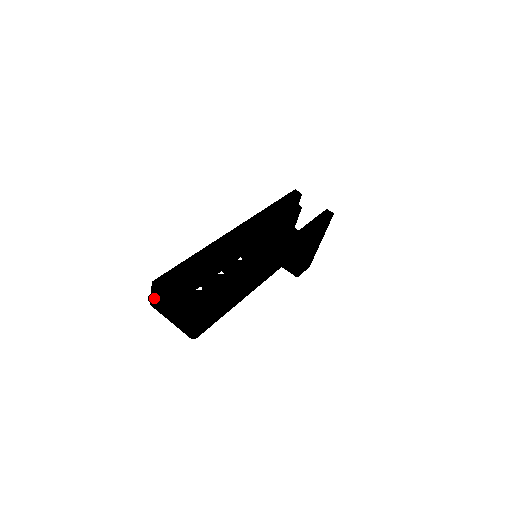
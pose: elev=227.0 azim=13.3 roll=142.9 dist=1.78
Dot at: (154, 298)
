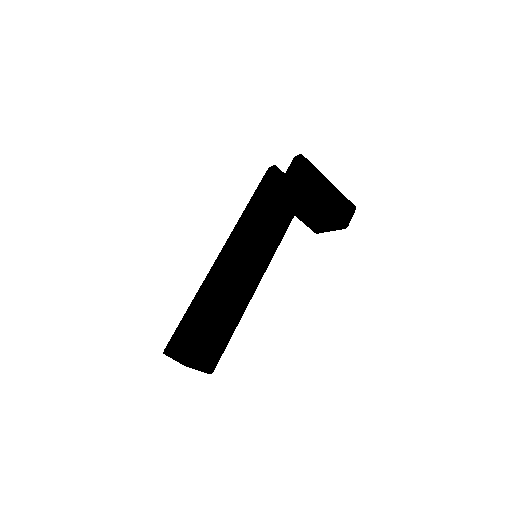
Dot at: occluded
